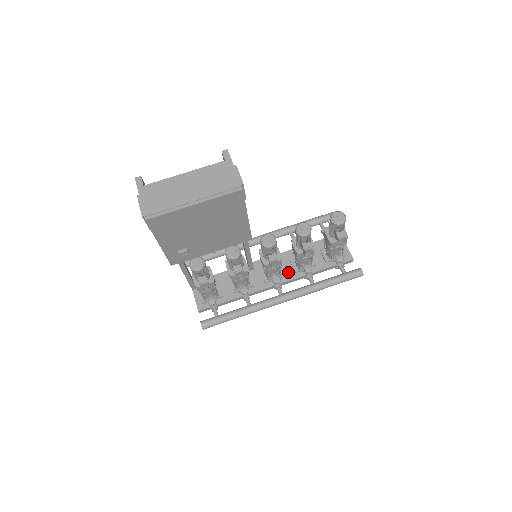
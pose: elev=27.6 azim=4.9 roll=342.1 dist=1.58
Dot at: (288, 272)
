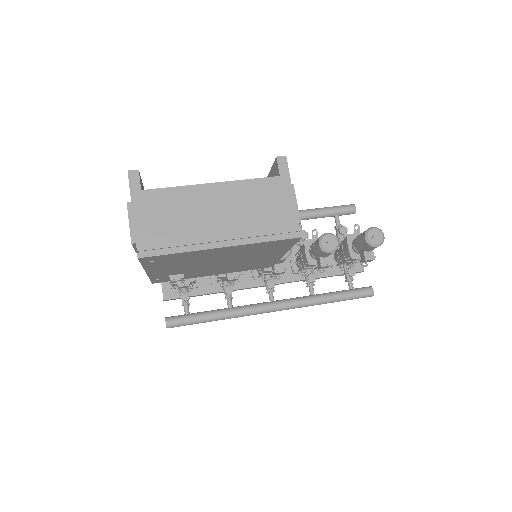
Dot at: occluded
